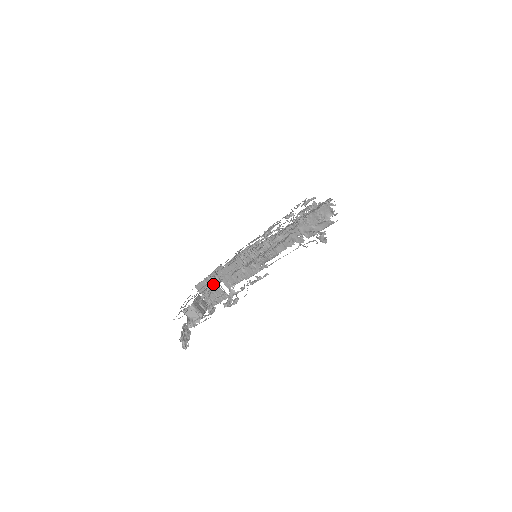
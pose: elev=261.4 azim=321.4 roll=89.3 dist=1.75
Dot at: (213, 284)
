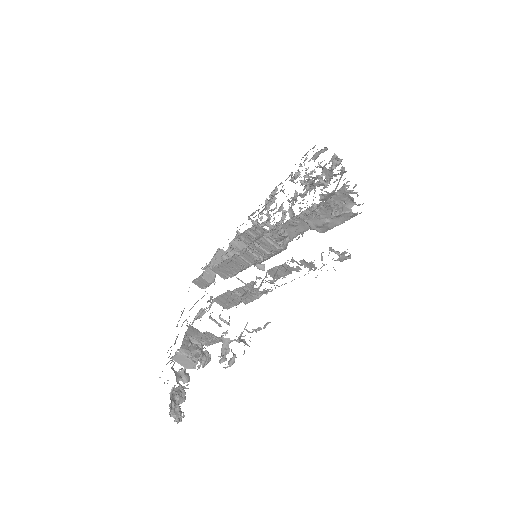
Dot at: (213, 277)
